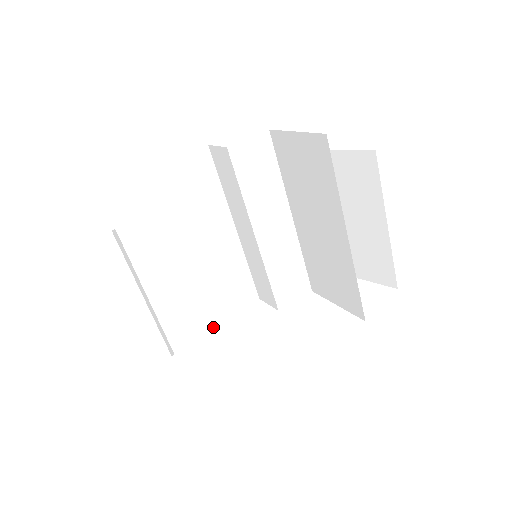
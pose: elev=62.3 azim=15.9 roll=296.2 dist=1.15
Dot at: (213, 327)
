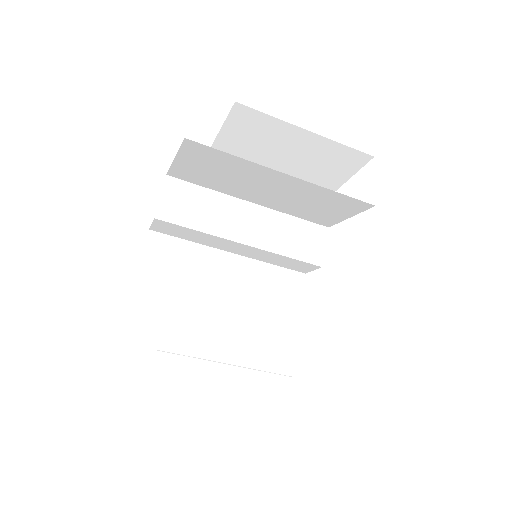
Dot at: (290, 330)
